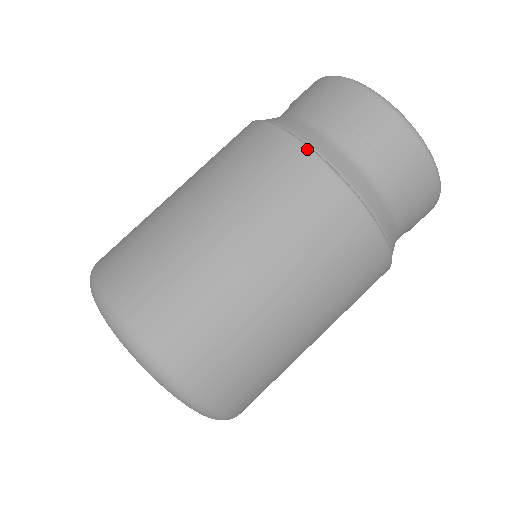
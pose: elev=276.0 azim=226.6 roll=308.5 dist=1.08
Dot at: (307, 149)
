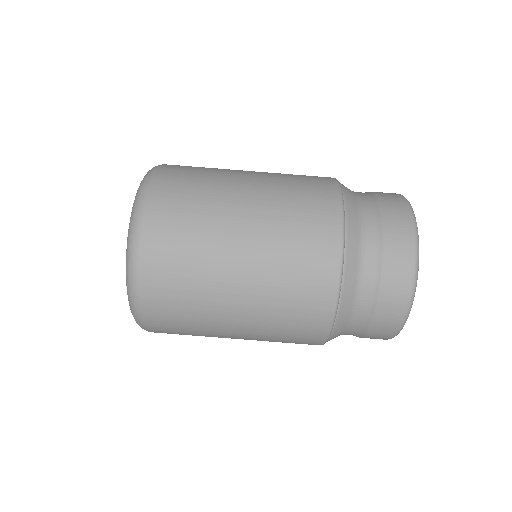
Dot at: (336, 179)
